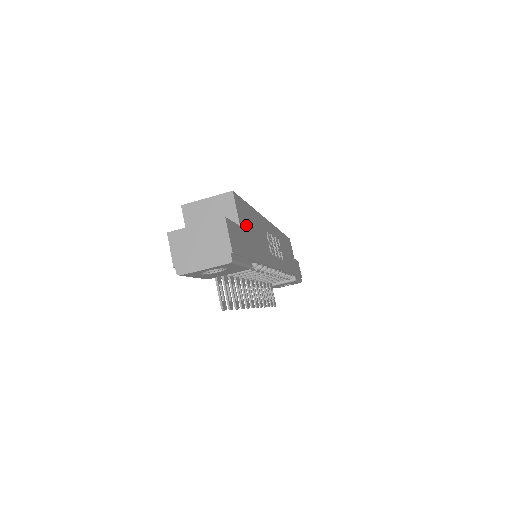
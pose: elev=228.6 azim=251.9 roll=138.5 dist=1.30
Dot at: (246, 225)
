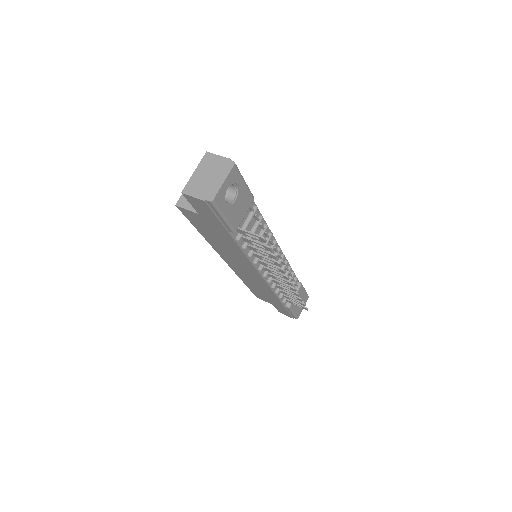
Dot at: occluded
